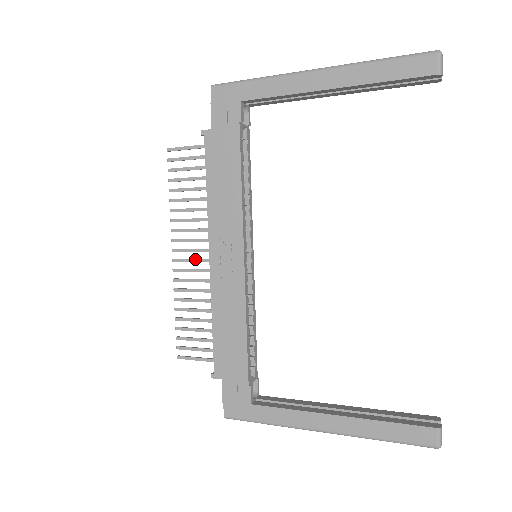
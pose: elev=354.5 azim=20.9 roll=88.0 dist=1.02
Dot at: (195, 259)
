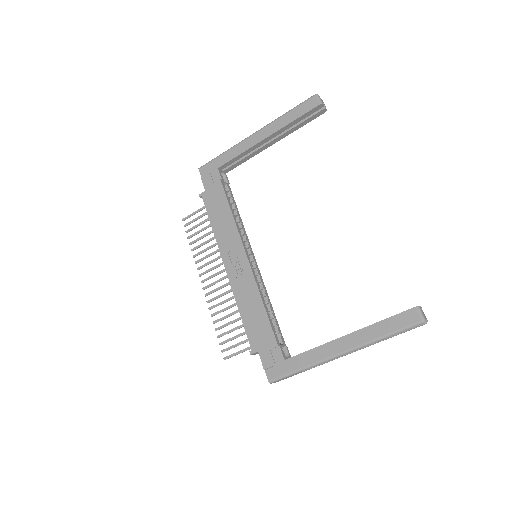
Dot at: (218, 280)
